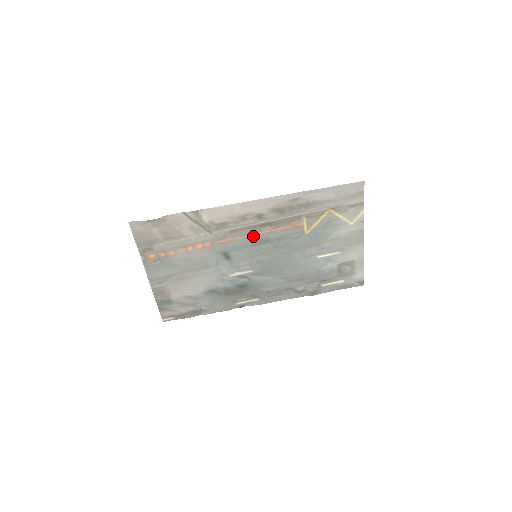
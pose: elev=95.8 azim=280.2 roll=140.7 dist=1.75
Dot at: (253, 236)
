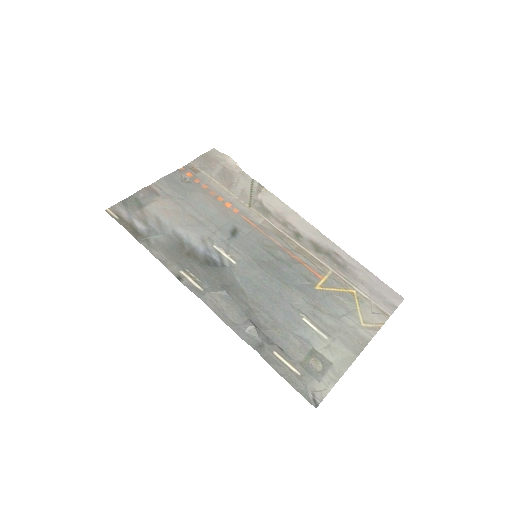
Dot at: (274, 243)
